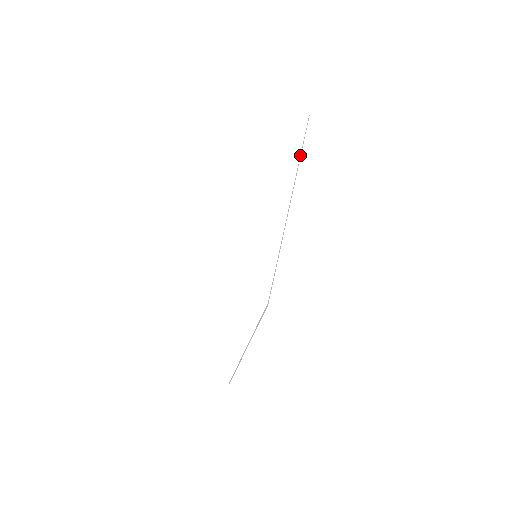
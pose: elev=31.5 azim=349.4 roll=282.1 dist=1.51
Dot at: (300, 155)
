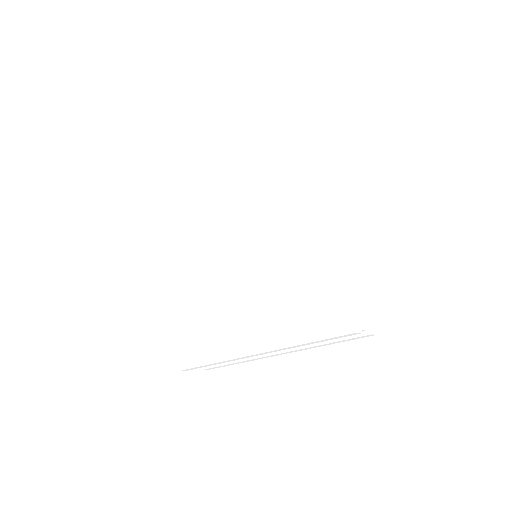
Dot at: (336, 182)
